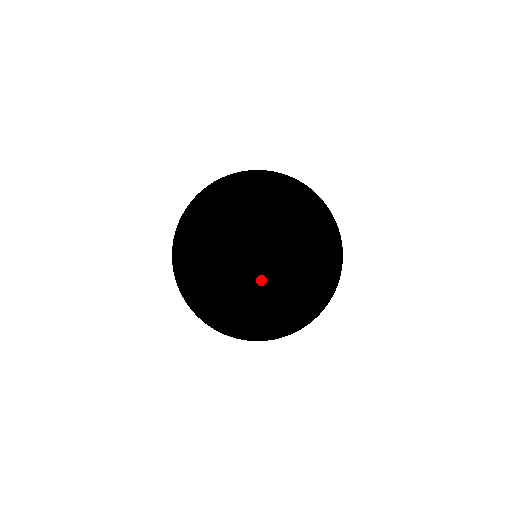
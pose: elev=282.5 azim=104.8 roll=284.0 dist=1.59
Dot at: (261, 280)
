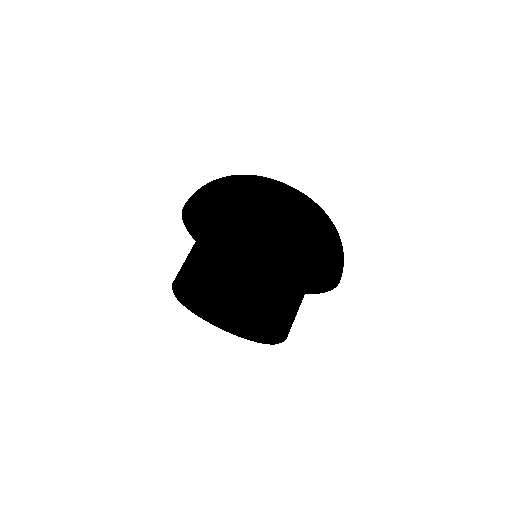
Dot at: occluded
